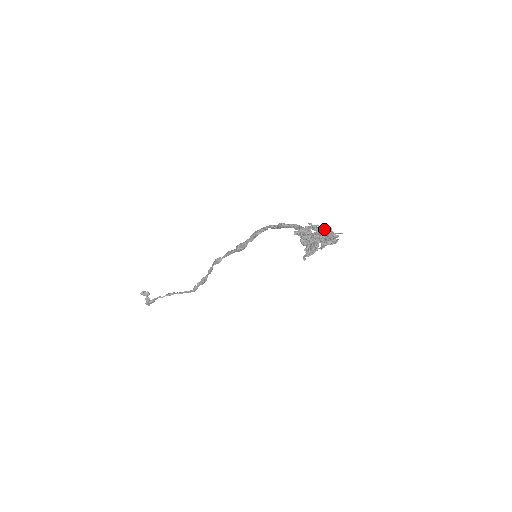
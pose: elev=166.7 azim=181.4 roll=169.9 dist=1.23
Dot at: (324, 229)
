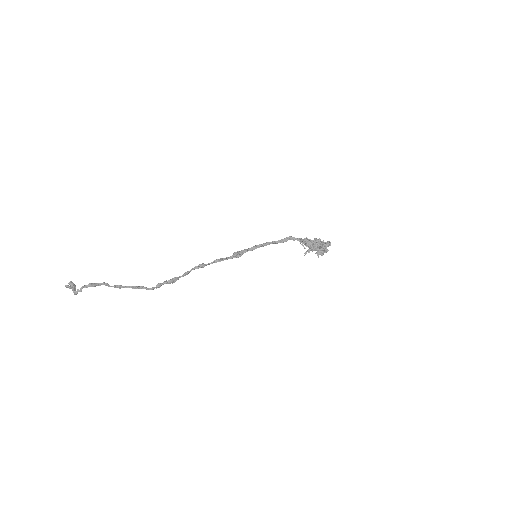
Dot at: occluded
